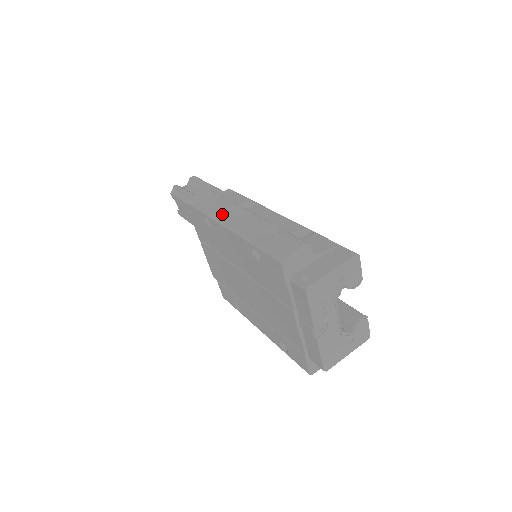
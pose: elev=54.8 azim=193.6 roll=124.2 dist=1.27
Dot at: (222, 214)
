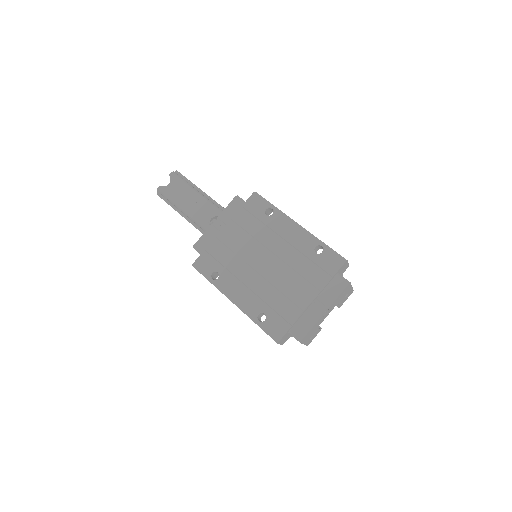
Dot at: occluded
